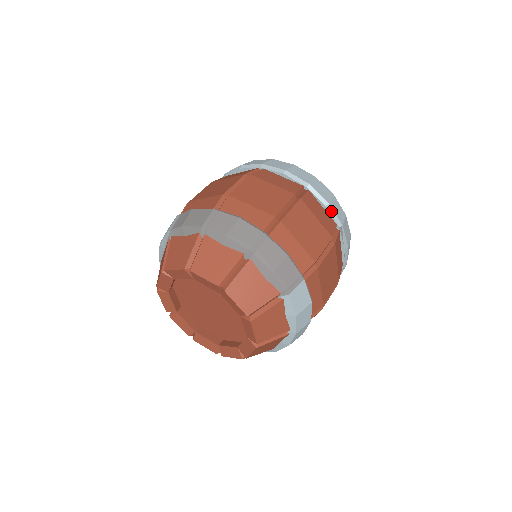
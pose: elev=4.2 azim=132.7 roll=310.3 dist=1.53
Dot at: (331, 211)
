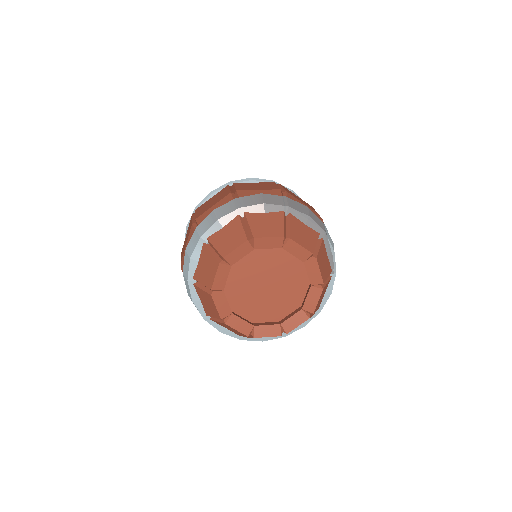
Dot at: occluded
